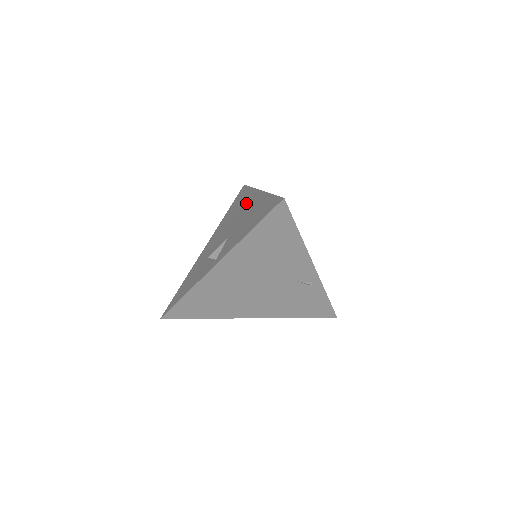
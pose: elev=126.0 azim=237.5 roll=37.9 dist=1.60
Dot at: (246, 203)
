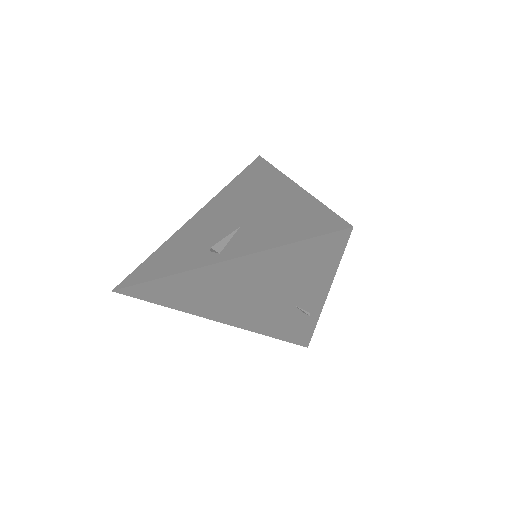
Dot at: (270, 189)
